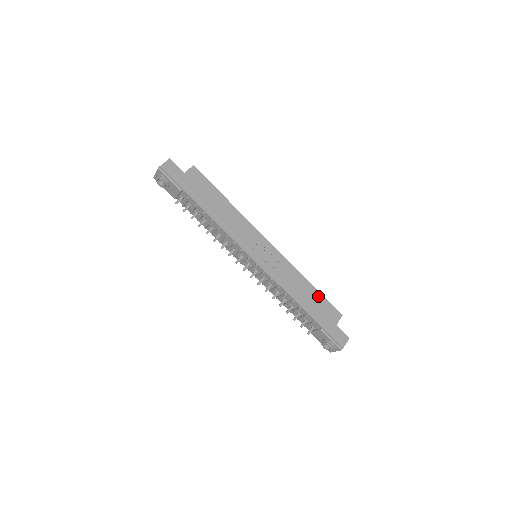
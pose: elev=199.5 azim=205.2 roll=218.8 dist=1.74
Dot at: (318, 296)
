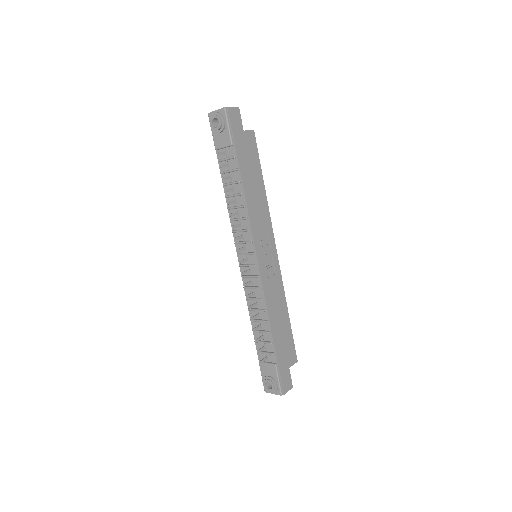
Dot at: (288, 330)
